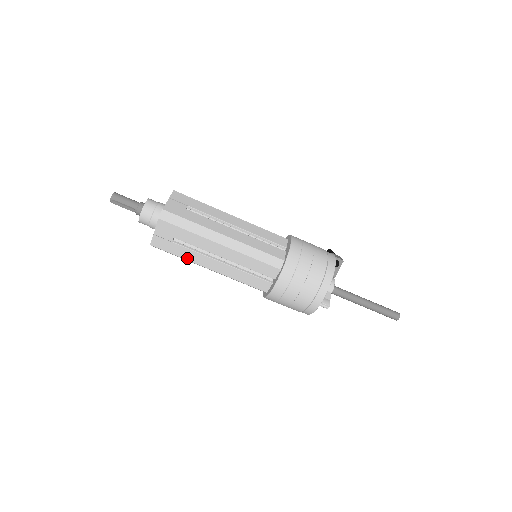
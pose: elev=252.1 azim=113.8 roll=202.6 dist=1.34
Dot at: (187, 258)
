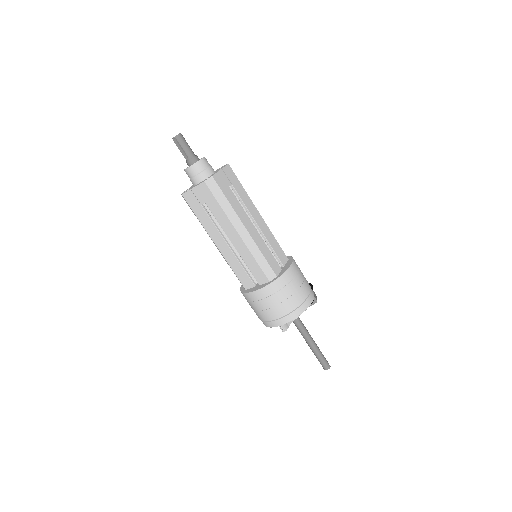
Dot at: (204, 224)
